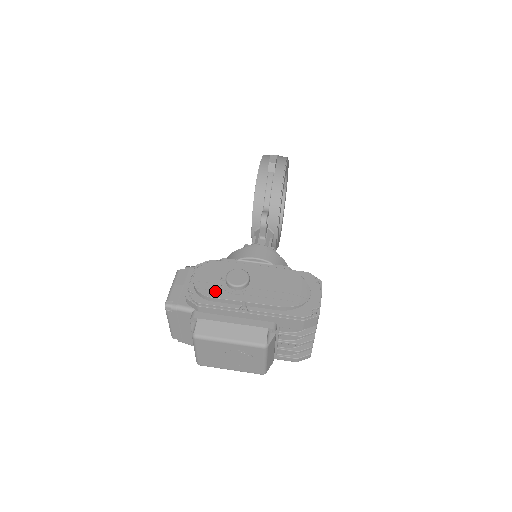
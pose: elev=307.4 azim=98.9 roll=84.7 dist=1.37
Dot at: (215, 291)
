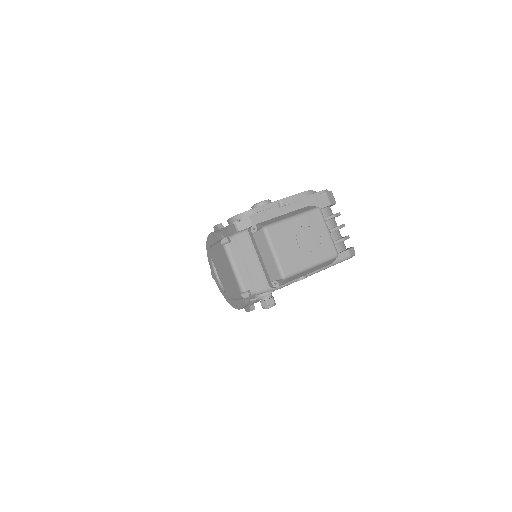
Dot at: occluded
